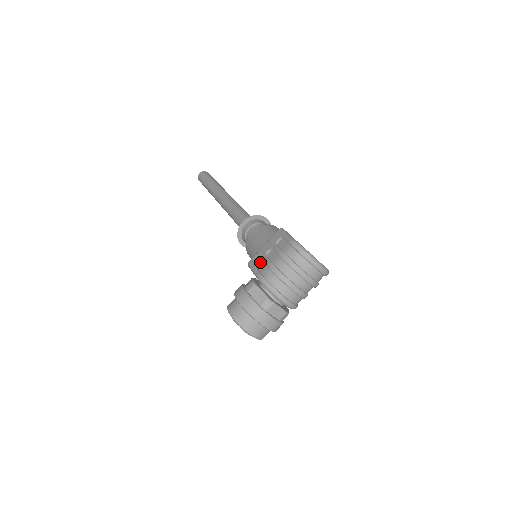
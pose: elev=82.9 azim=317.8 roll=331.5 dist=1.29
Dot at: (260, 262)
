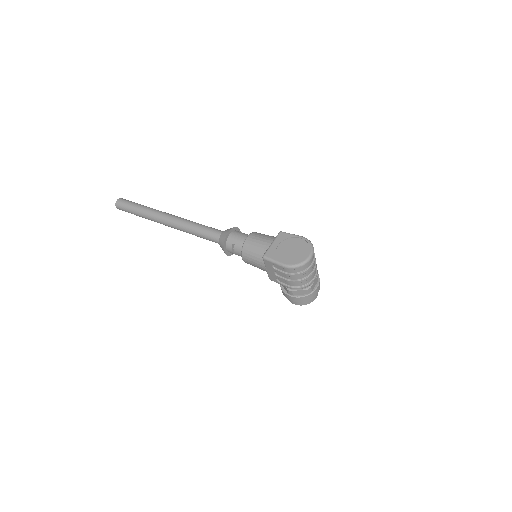
Dot at: (277, 279)
